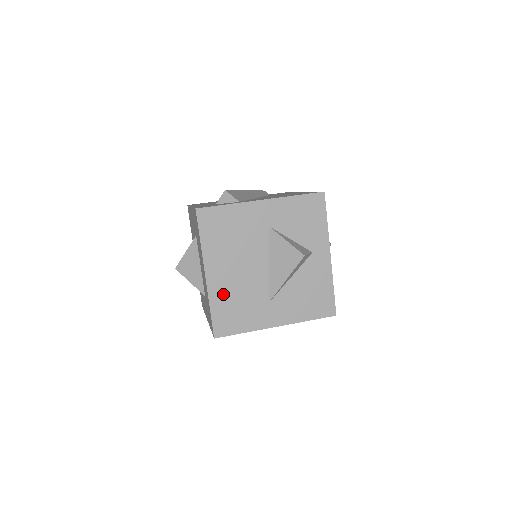
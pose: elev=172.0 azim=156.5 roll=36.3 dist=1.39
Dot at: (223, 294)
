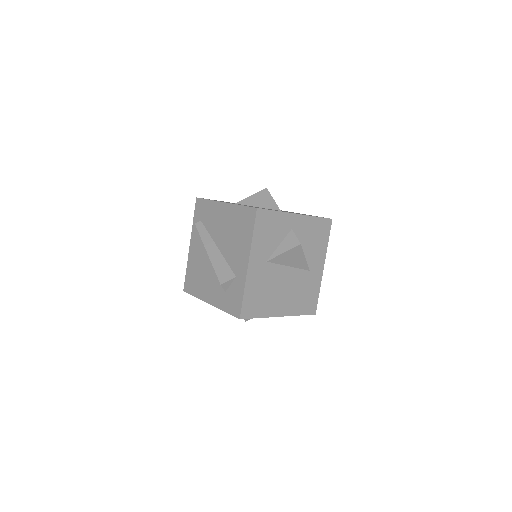
Dot at: (295, 305)
